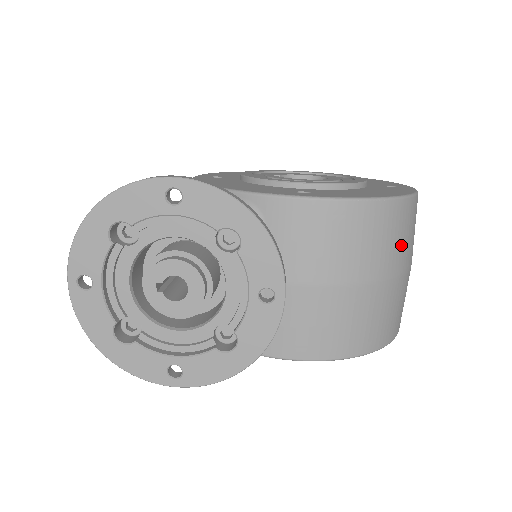
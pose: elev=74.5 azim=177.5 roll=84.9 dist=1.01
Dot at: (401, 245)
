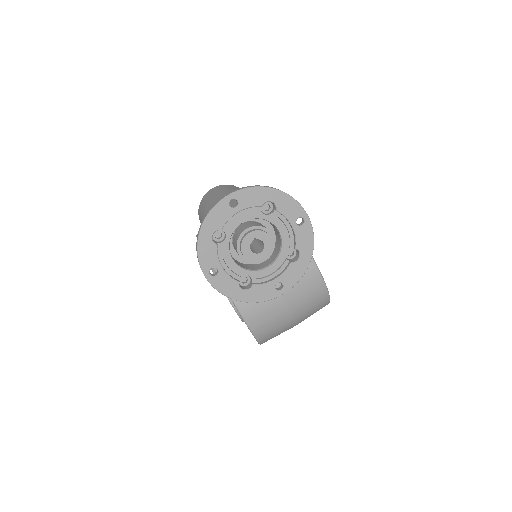
Dot at: (310, 315)
